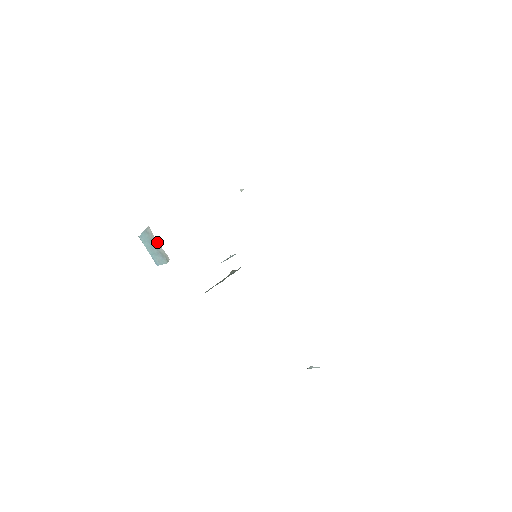
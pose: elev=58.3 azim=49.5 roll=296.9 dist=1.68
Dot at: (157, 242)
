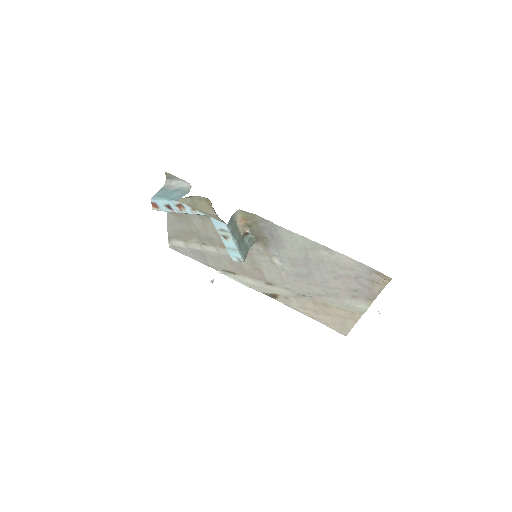
Dot at: (175, 186)
